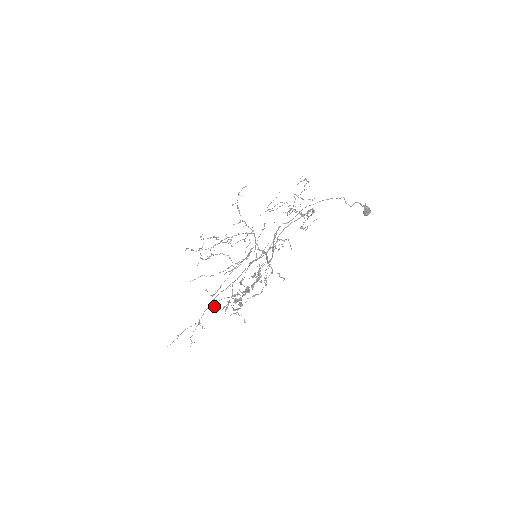
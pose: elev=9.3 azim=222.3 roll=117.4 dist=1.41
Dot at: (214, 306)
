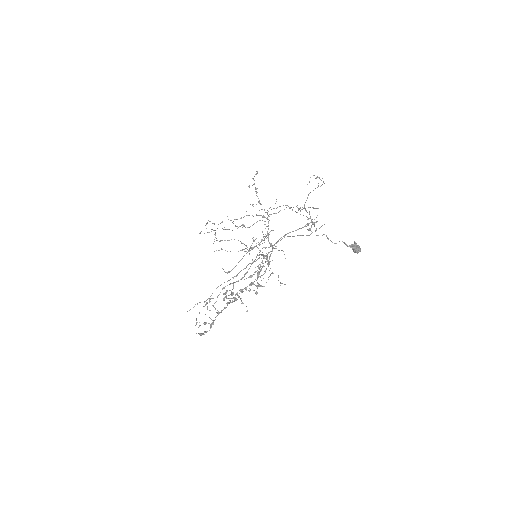
Dot at: occluded
